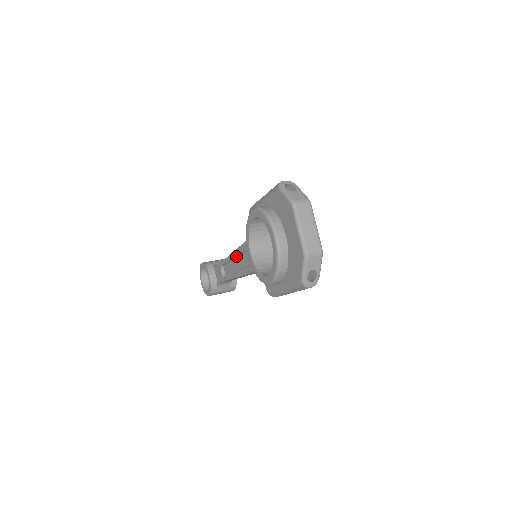
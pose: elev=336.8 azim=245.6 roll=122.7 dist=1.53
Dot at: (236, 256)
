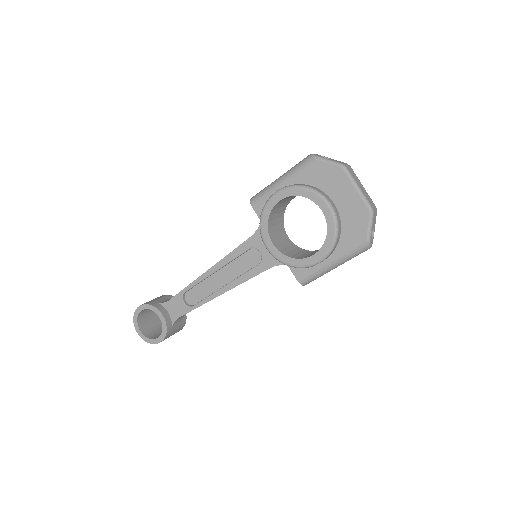
Dot at: (220, 268)
